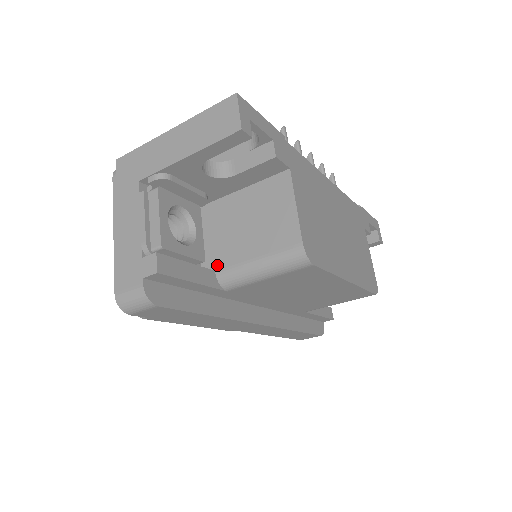
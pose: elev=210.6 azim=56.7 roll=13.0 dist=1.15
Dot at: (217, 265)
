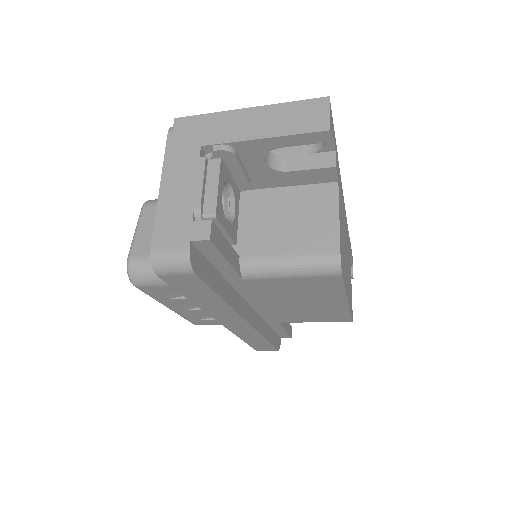
Dot at: (243, 251)
